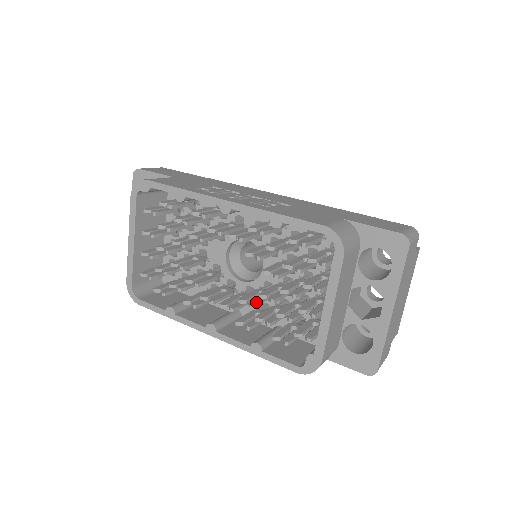
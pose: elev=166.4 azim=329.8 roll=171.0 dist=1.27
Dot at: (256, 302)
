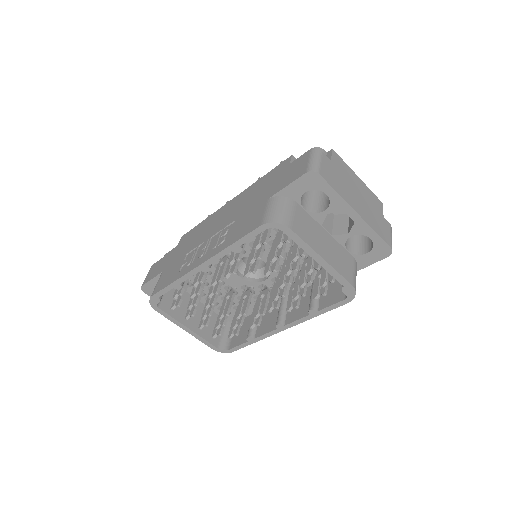
Dot at: (283, 291)
